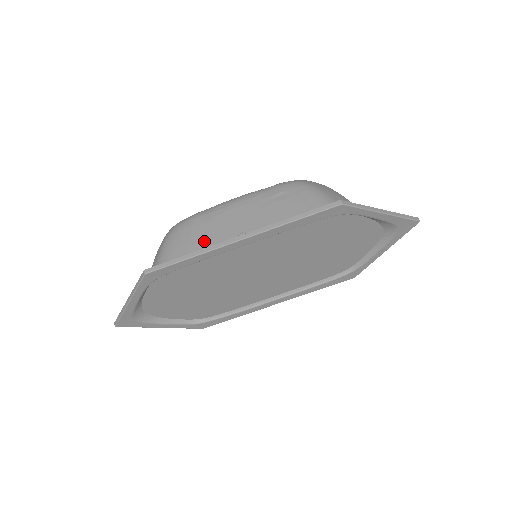
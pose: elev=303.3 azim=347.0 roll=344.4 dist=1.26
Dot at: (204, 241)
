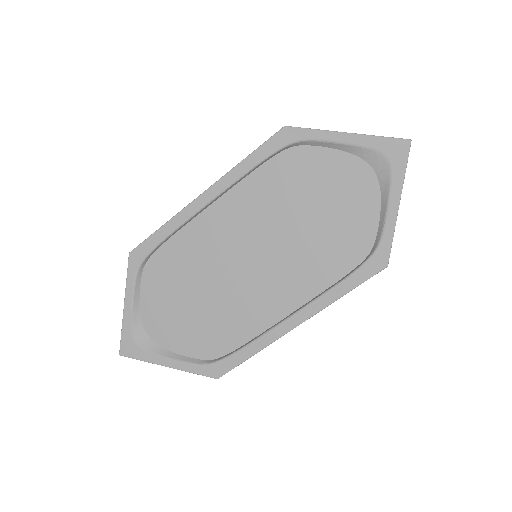
Dot at: occluded
